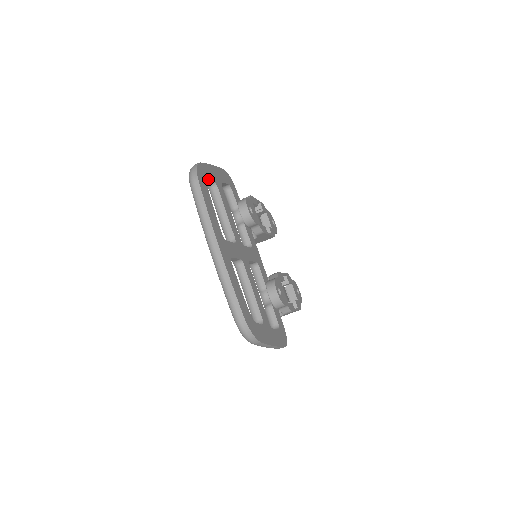
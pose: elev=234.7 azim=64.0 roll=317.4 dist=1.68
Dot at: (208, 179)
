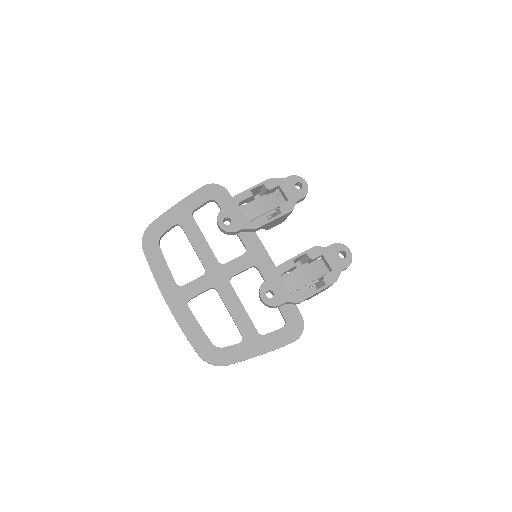
Dot at: (163, 232)
